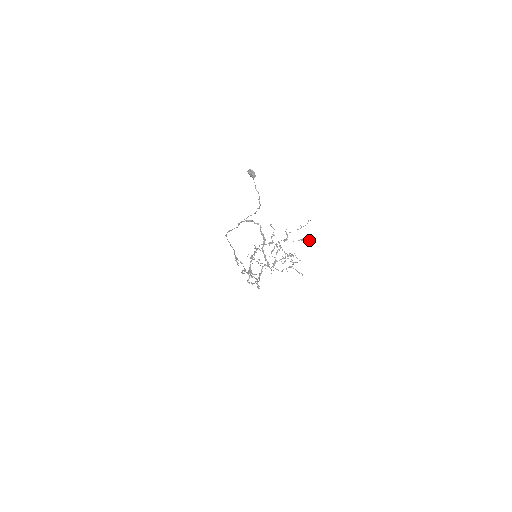
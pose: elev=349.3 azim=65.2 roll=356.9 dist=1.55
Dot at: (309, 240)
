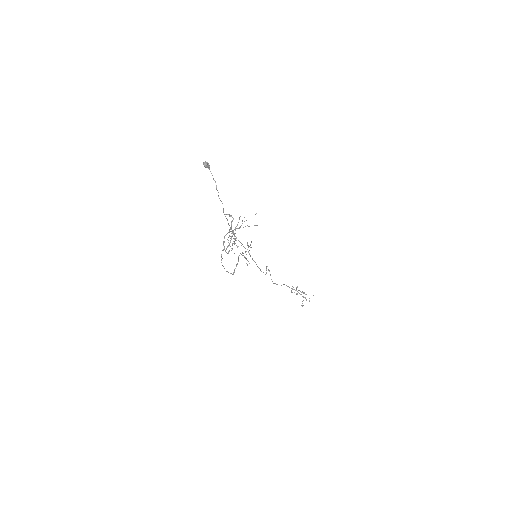
Dot at: occluded
